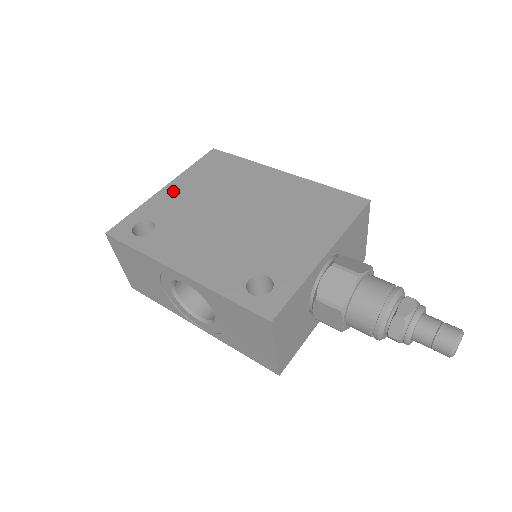
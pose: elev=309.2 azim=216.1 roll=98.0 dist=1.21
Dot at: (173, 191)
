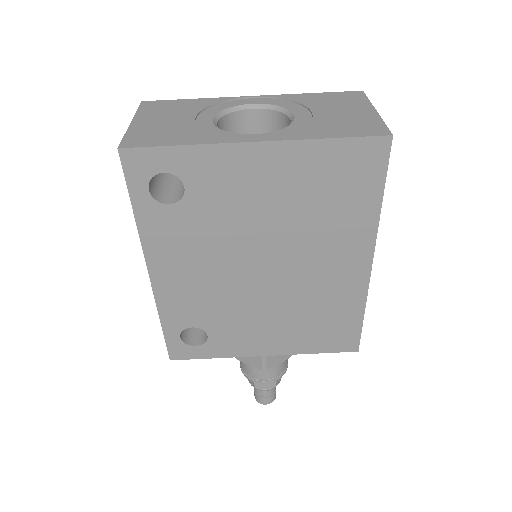
Dot at: (255, 164)
